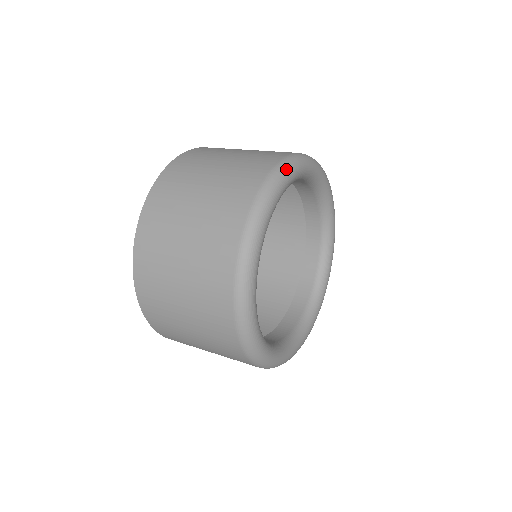
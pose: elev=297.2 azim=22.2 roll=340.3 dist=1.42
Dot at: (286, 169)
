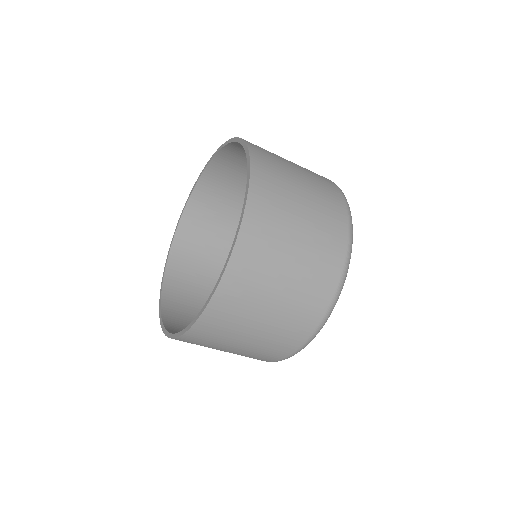
Dot at: (352, 224)
